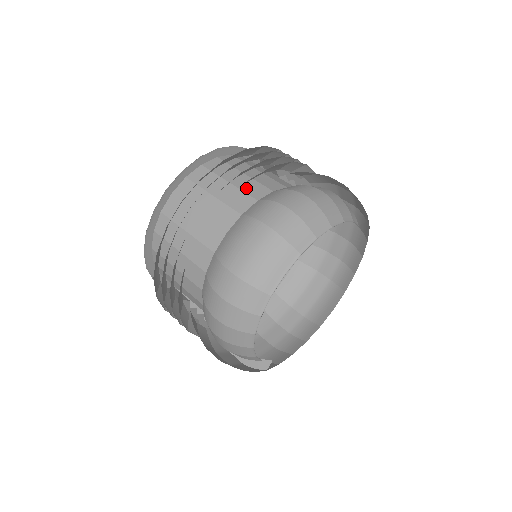
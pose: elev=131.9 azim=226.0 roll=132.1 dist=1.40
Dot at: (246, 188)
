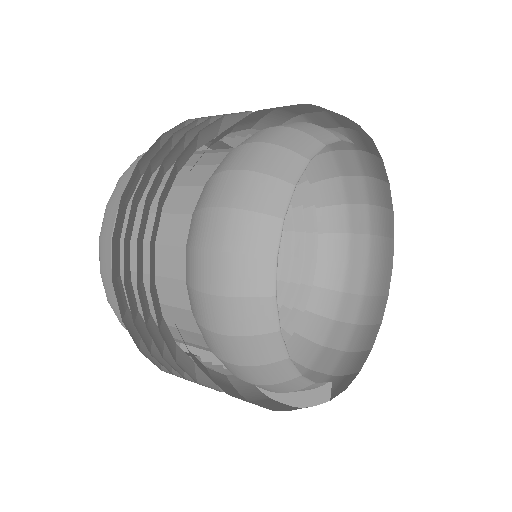
Dot at: (203, 162)
